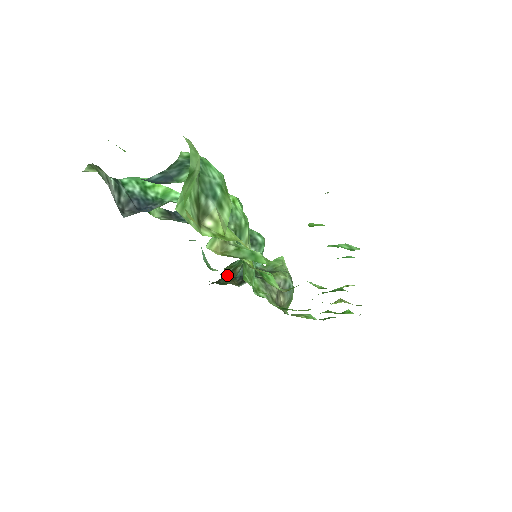
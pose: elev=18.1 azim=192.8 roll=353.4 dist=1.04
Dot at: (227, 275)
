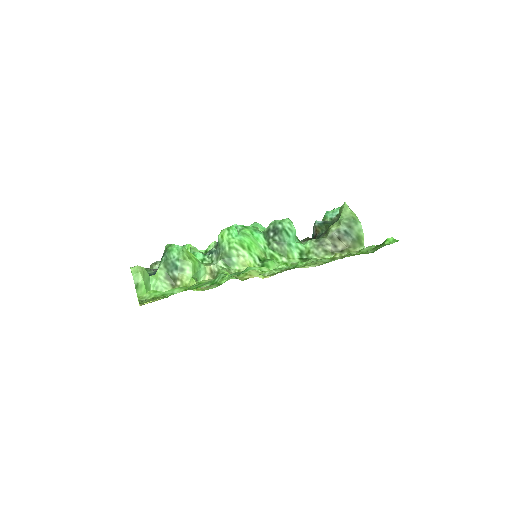
Dot at: occluded
